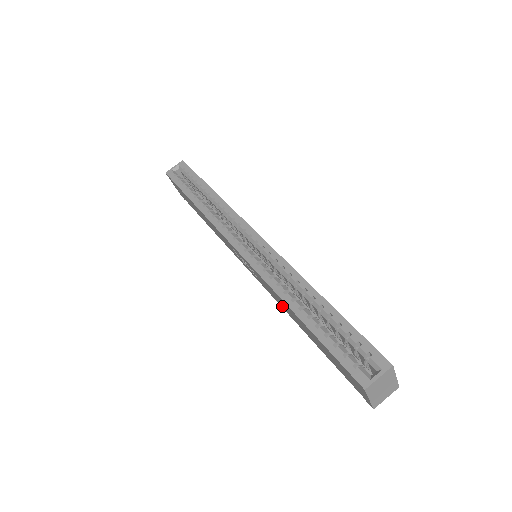
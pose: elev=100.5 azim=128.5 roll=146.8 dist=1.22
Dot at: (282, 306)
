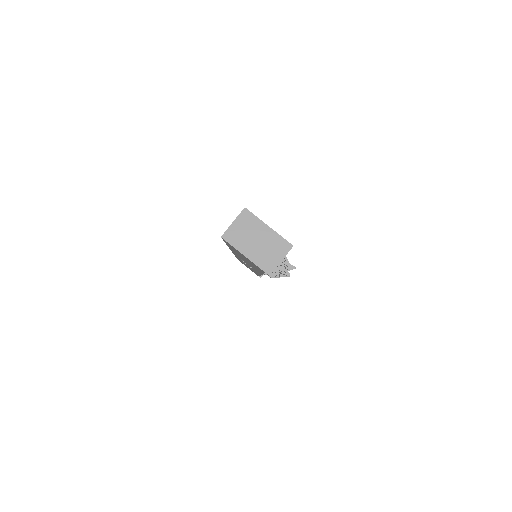
Dot at: (256, 270)
